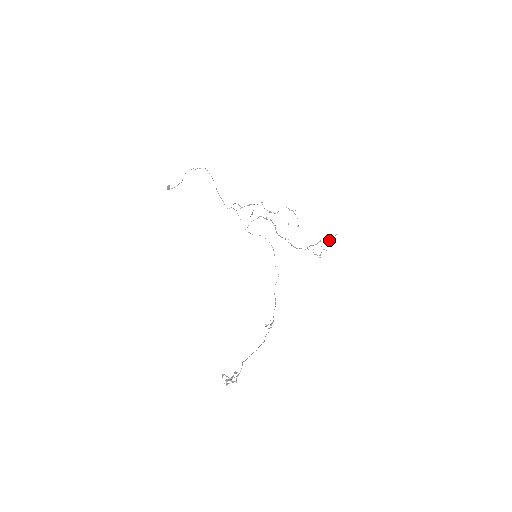
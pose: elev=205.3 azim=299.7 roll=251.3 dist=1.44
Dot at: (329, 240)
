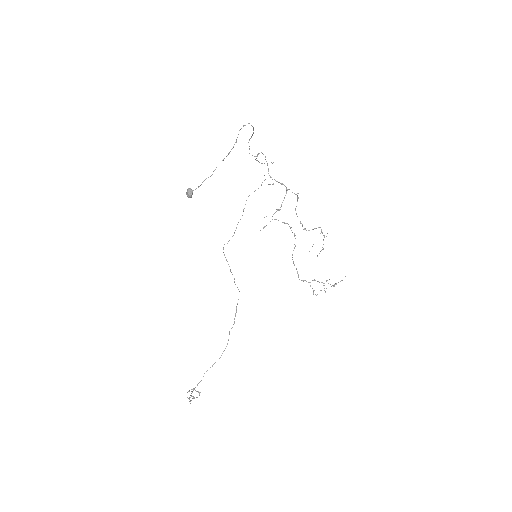
Dot at: occluded
